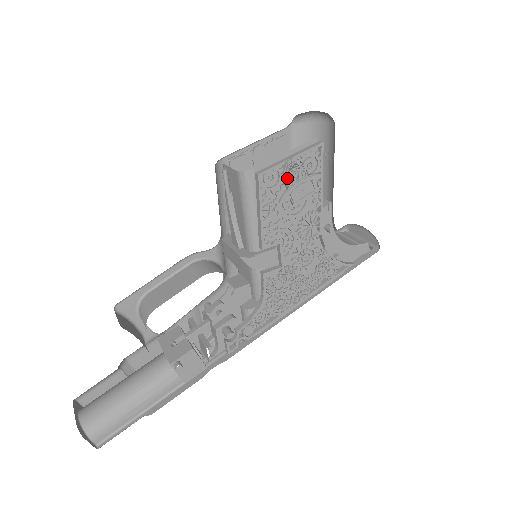
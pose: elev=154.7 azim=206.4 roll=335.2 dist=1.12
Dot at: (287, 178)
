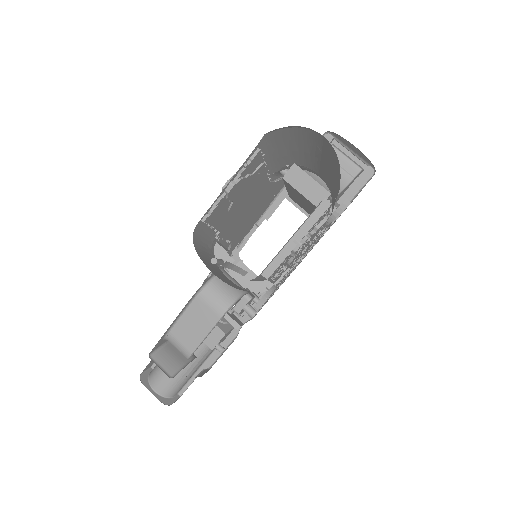
Dot at: occluded
